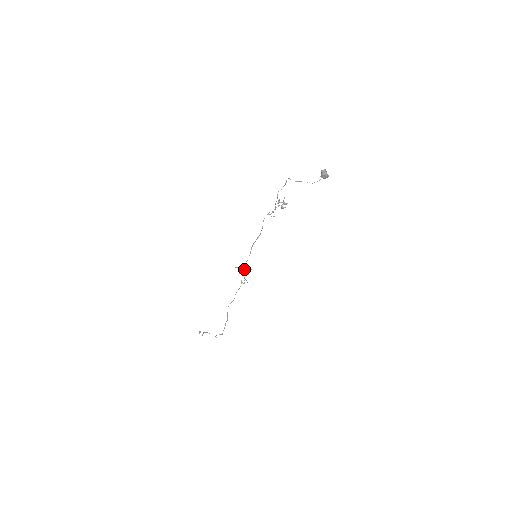
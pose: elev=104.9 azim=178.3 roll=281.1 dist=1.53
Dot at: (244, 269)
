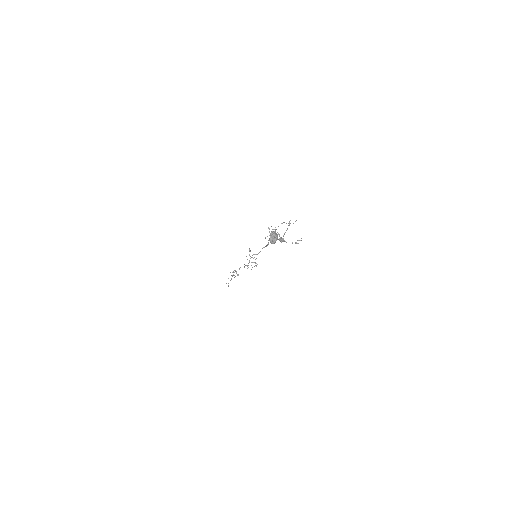
Dot at: occluded
